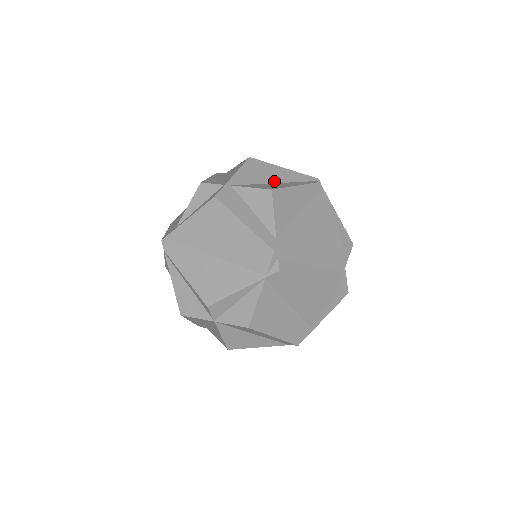
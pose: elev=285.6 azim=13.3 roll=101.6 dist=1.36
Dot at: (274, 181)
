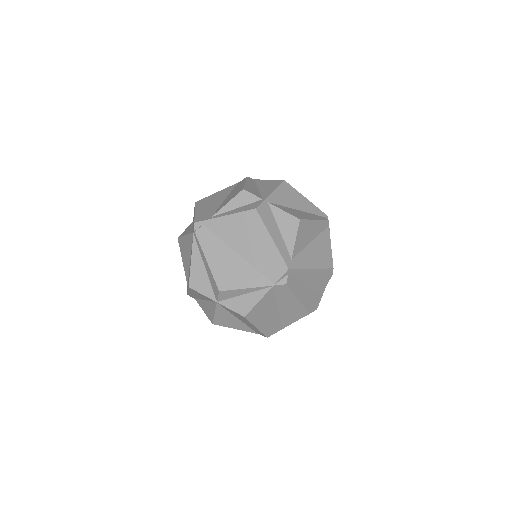
Dot at: (298, 208)
